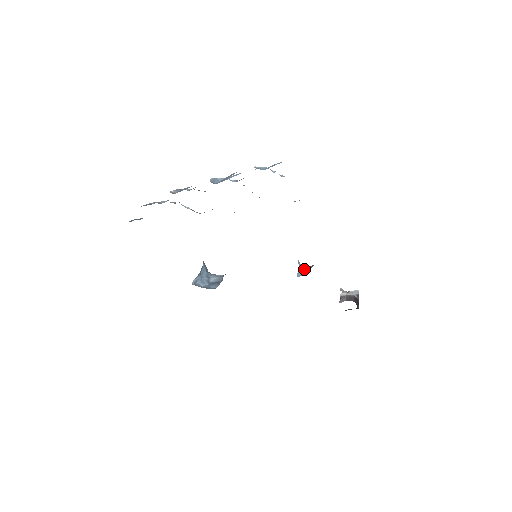
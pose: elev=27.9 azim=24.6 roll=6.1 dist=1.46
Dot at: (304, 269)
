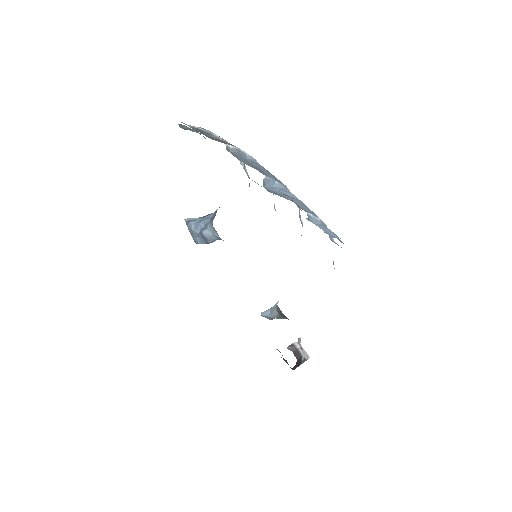
Dot at: (274, 313)
